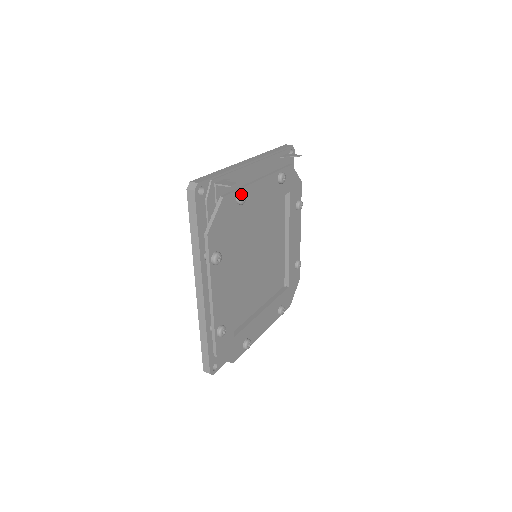
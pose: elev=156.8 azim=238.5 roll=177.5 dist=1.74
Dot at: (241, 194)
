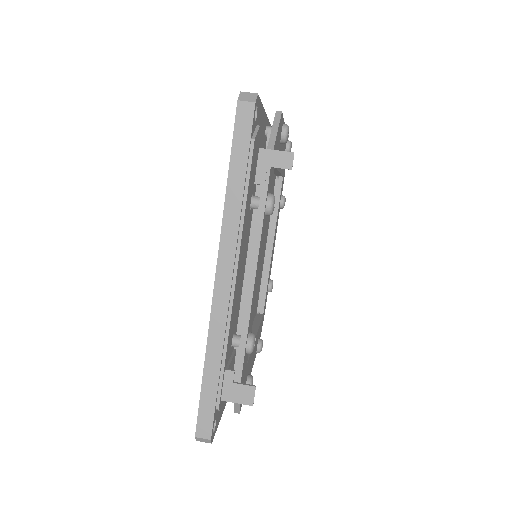
Dot at: (251, 351)
